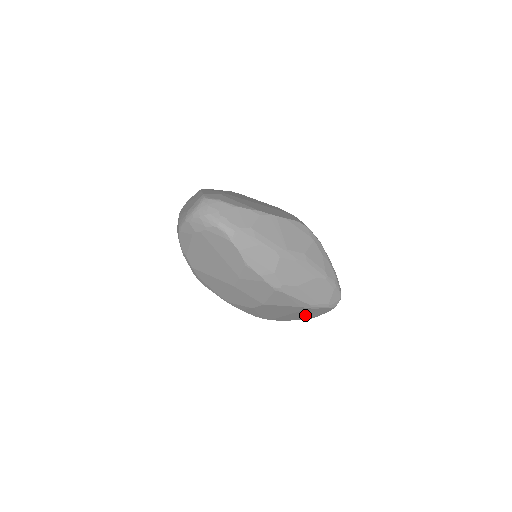
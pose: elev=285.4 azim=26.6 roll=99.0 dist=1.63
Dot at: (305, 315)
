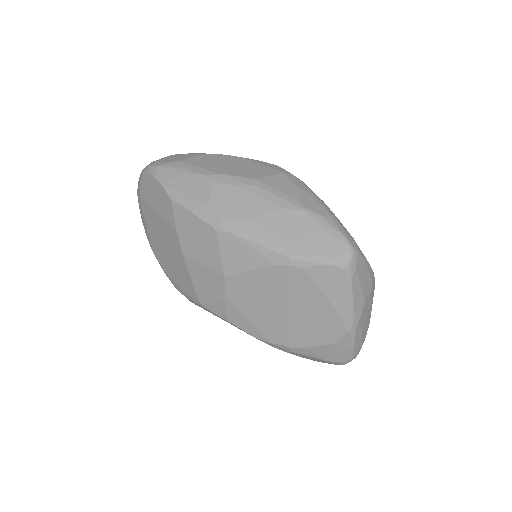
Dot at: (319, 310)
